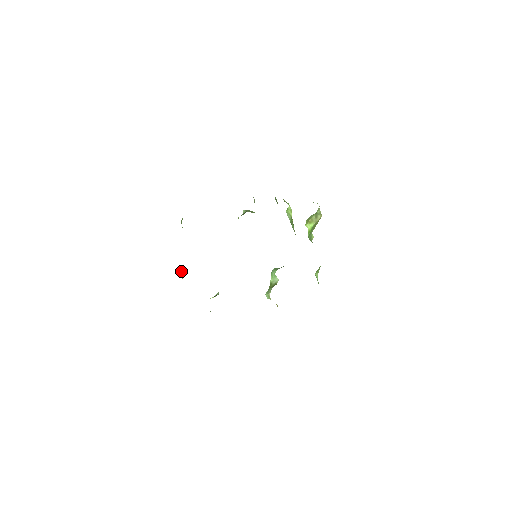
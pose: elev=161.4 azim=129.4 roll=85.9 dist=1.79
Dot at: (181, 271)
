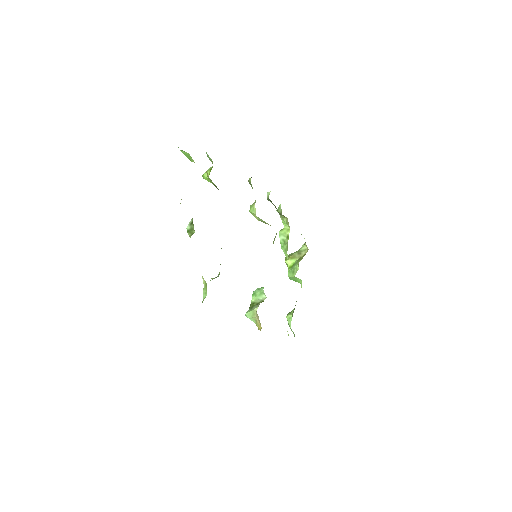
Dot at: (193, 226)
